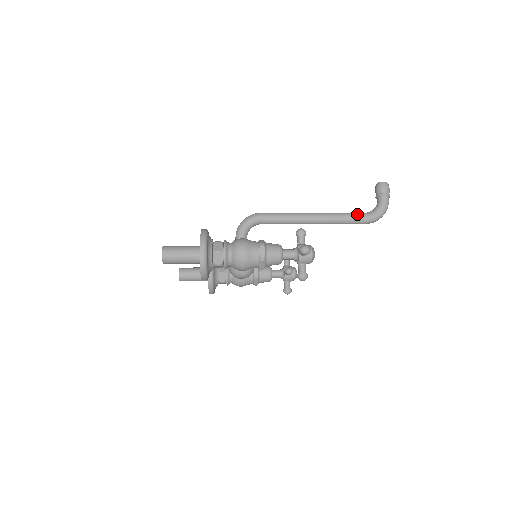
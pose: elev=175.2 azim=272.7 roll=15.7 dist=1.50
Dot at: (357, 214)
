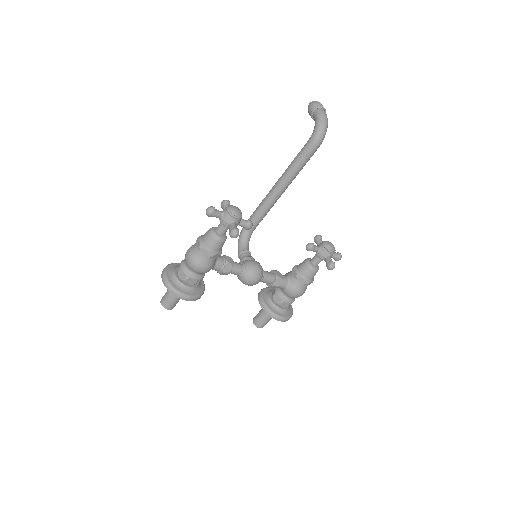
Dot at: (302, 148)
